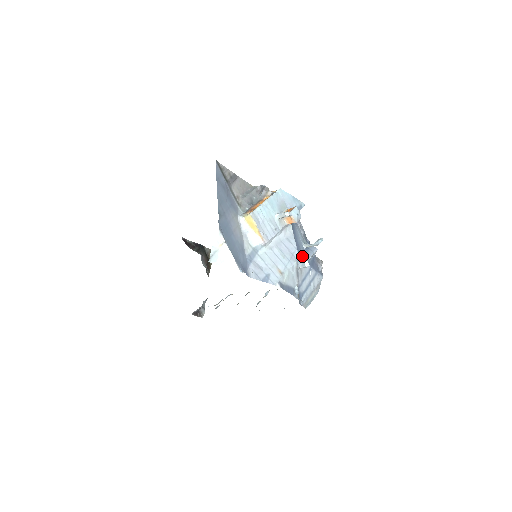
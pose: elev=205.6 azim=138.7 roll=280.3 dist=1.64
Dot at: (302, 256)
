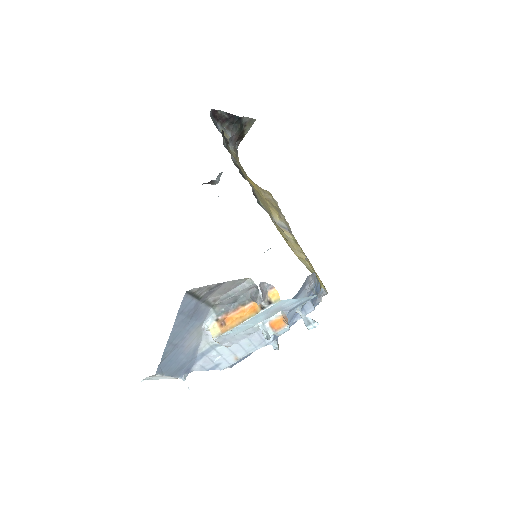
Dot at: occluded
